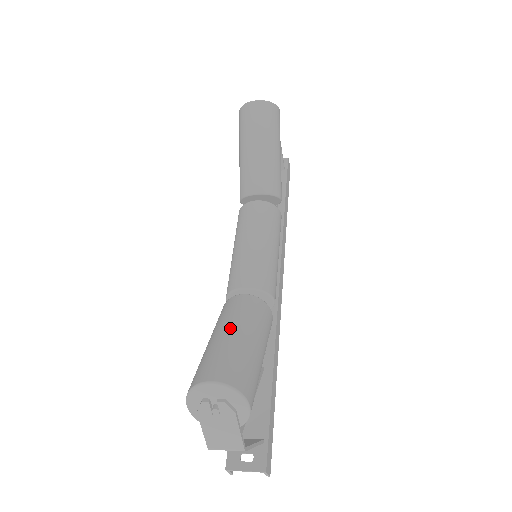
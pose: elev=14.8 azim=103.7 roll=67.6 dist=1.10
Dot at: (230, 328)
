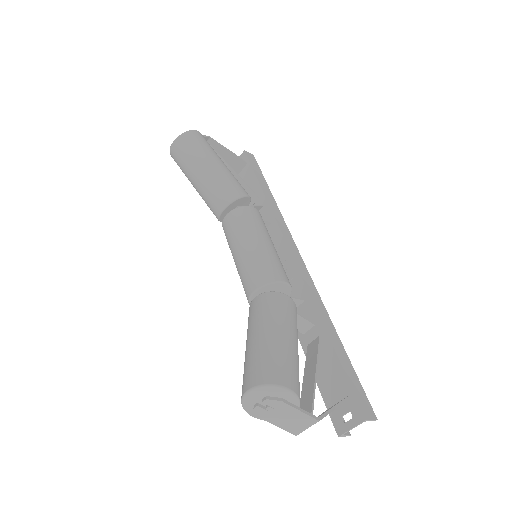
Dot at: (251, 335)
